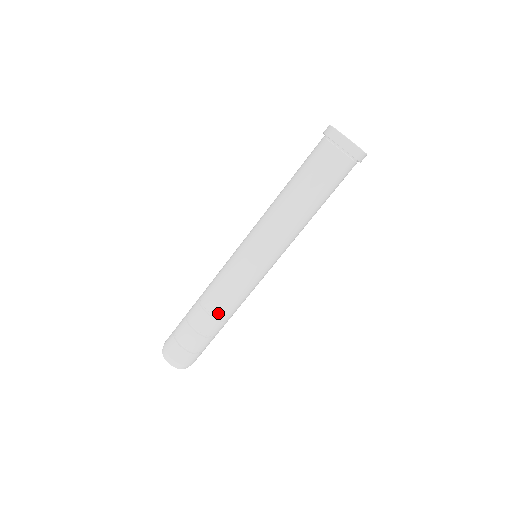
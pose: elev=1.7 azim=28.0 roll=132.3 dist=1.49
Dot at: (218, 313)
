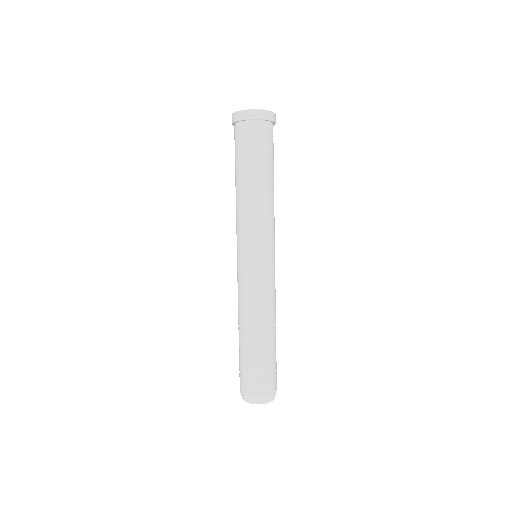
Dot at: (271, 323)
